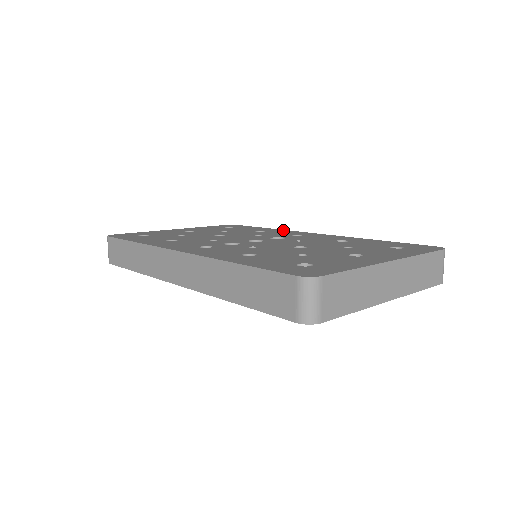
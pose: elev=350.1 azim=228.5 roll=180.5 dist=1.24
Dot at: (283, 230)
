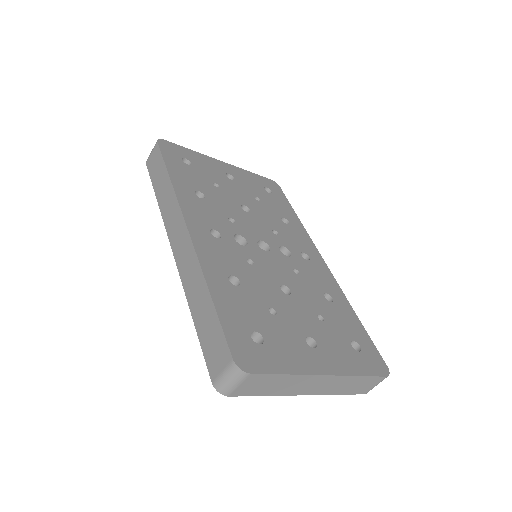
Dot at: (305, 232)
